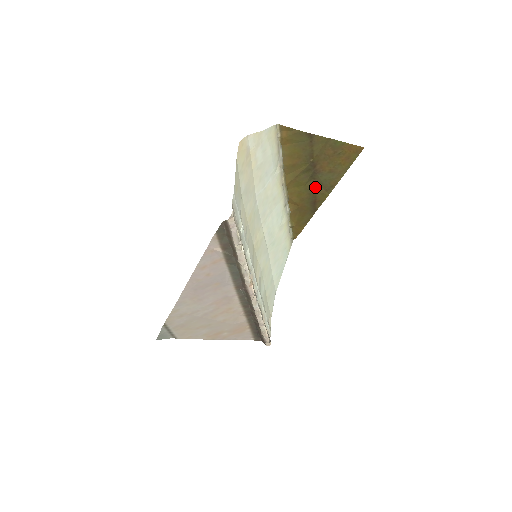
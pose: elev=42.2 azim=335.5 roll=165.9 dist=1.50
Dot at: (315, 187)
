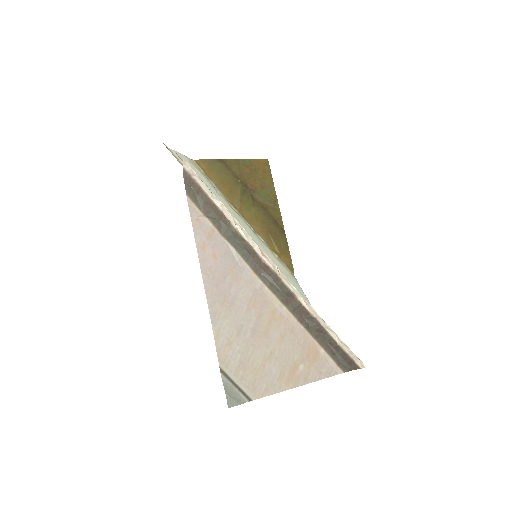
Dot at: (263, 206)
